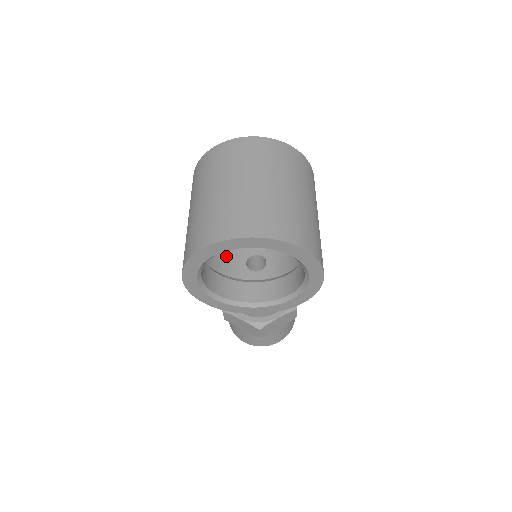
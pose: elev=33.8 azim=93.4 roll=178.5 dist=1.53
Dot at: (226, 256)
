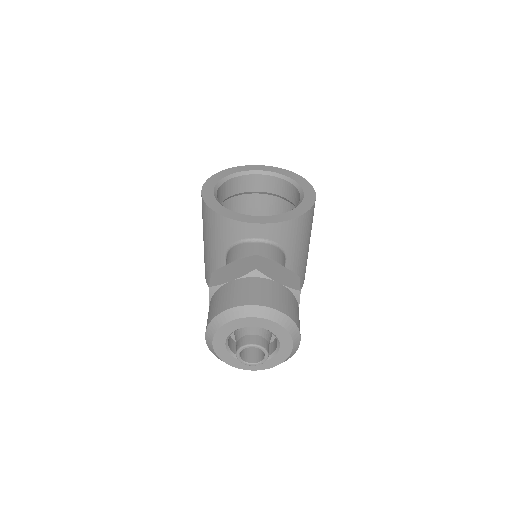
Dot at: occluded
